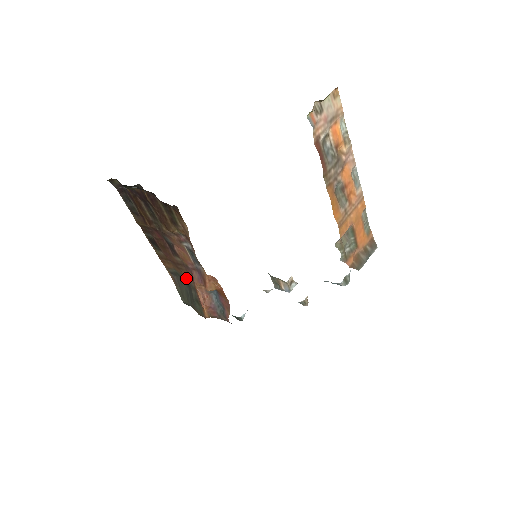
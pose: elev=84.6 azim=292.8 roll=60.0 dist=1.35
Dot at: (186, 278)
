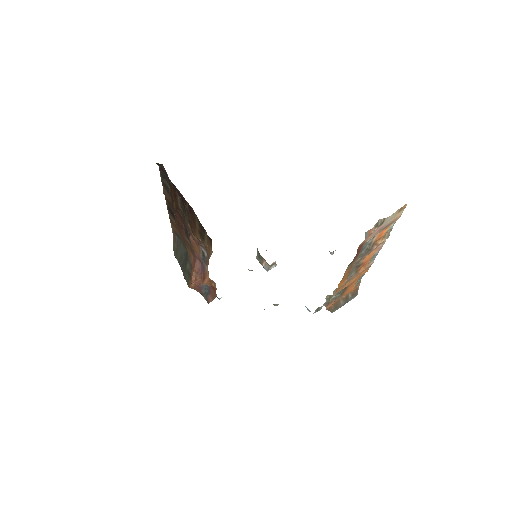
Dot at: occluded
